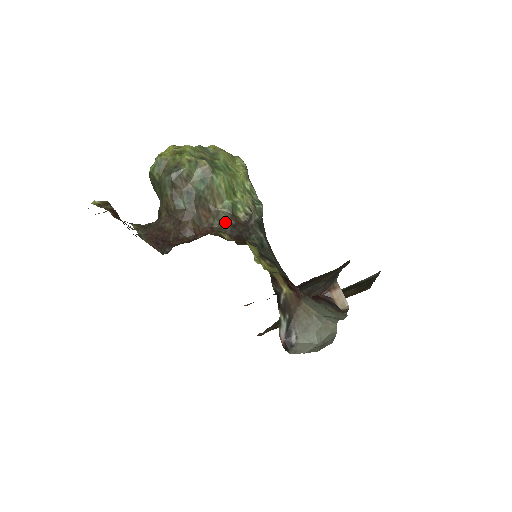
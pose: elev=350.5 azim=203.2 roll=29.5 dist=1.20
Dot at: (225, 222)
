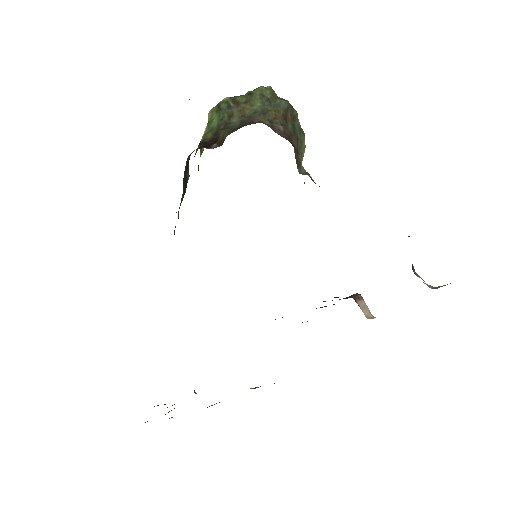
Dot at: (309, 174)
